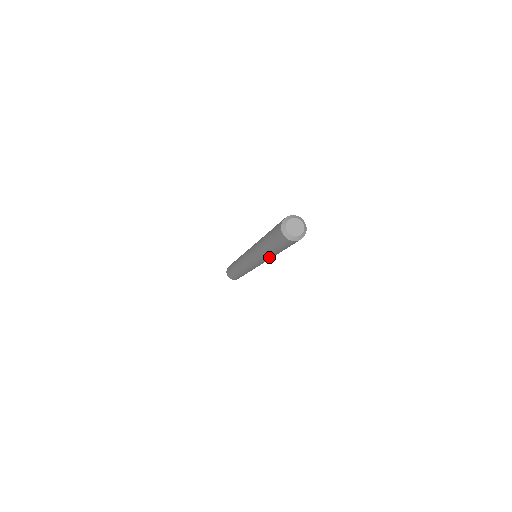
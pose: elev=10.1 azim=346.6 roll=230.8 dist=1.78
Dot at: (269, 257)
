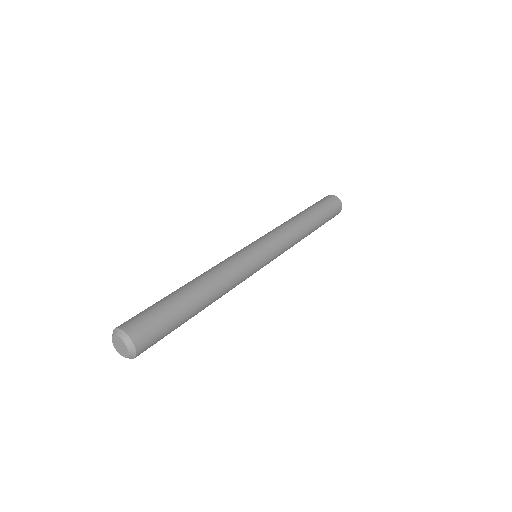
Dot at: occluded
